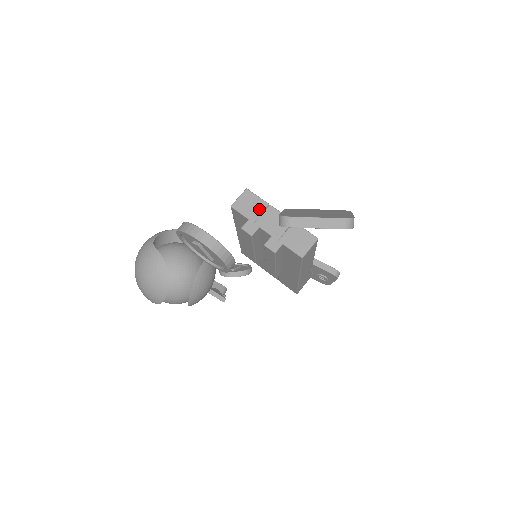
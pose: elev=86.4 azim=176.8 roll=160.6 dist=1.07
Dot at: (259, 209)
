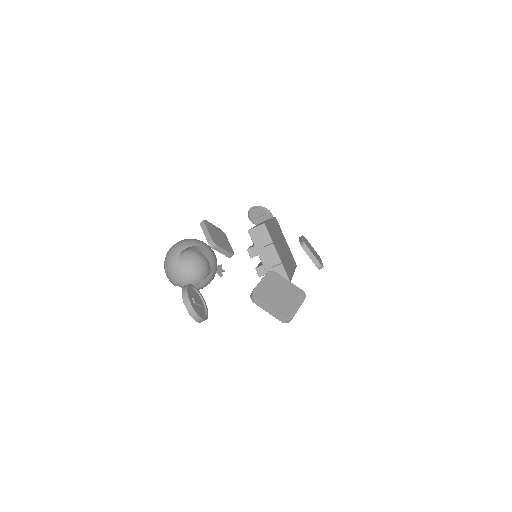
Dot at: (265, 243)
